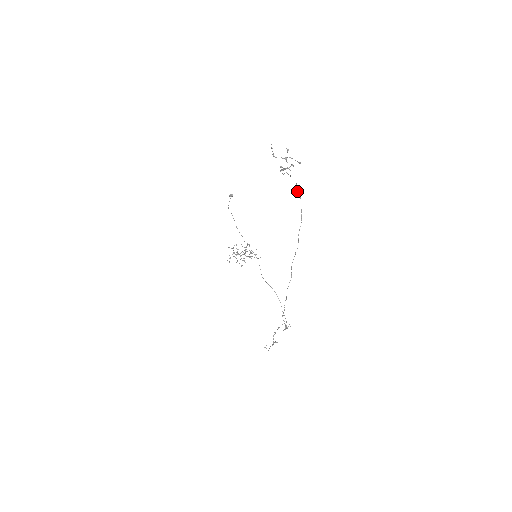
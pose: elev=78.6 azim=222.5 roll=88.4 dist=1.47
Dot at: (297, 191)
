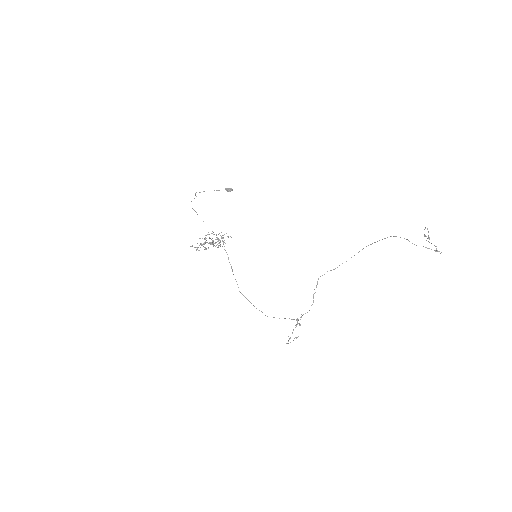
Dot at: (382, 239)
